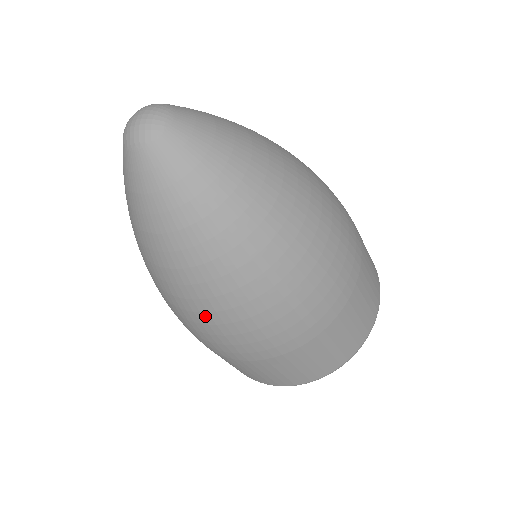
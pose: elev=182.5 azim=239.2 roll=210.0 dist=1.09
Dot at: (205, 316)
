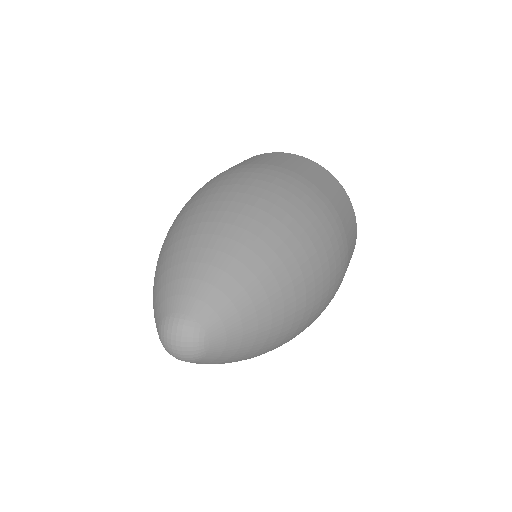
Dot at: occluded
